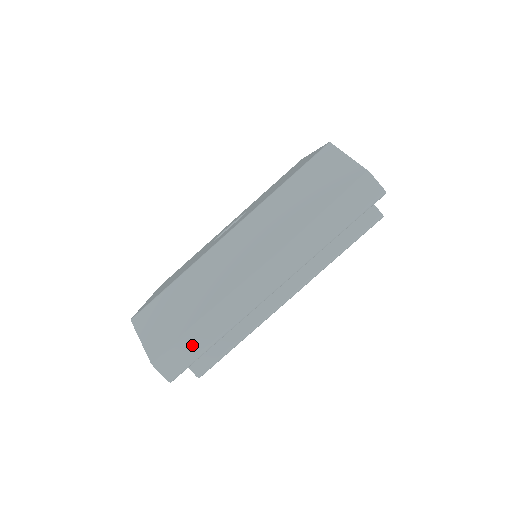
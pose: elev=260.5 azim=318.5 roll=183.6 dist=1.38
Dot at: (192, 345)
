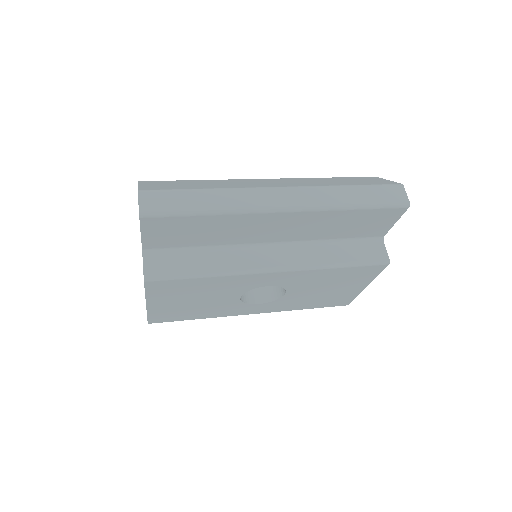
Dot at: (184, 200)
